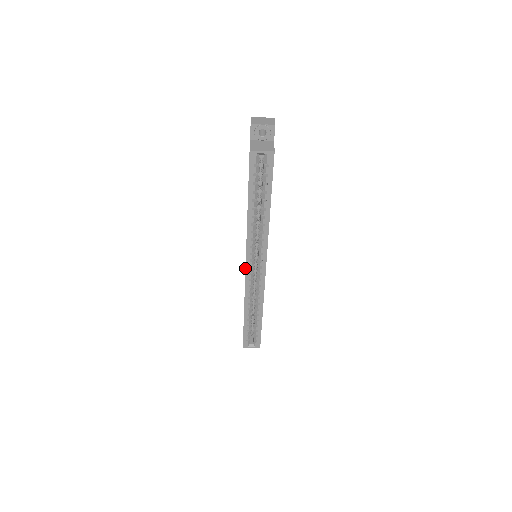
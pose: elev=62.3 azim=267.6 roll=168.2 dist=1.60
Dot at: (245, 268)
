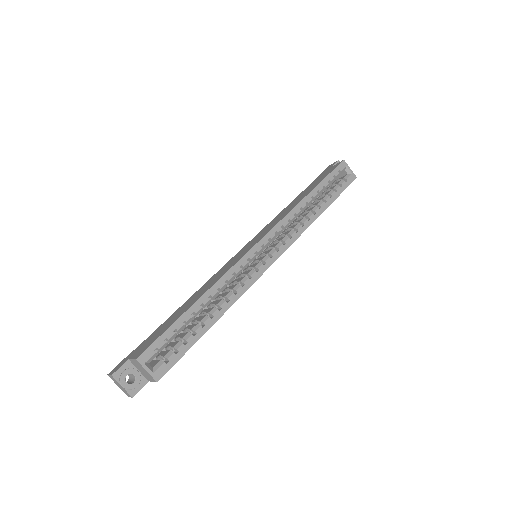
Dot at: (257, 242)
